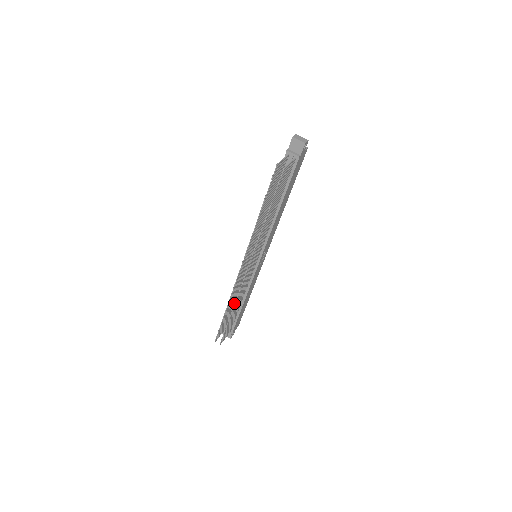
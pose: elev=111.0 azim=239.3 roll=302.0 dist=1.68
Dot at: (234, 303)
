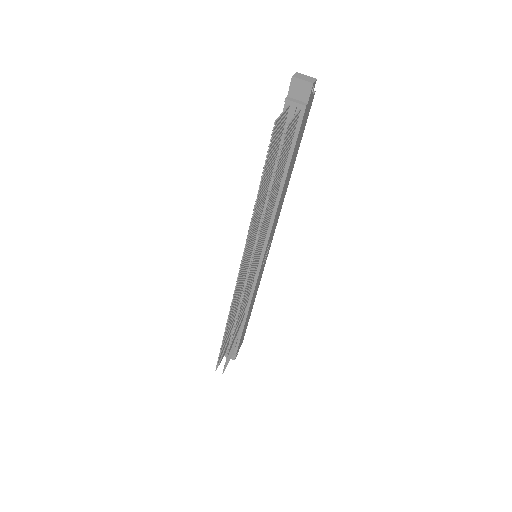
Dot at: (235, 323)
